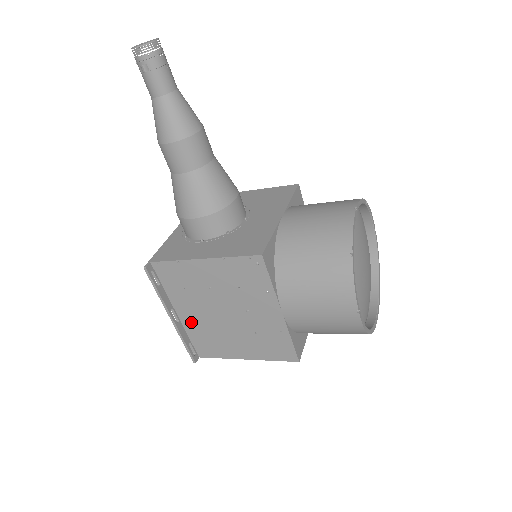
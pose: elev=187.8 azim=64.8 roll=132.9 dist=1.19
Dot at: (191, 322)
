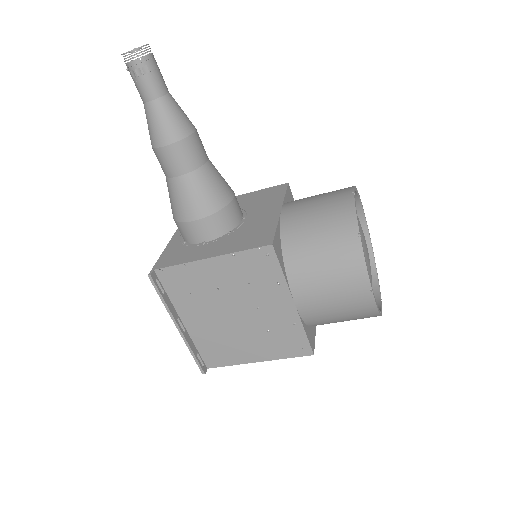
Dot at: (198, 330)
